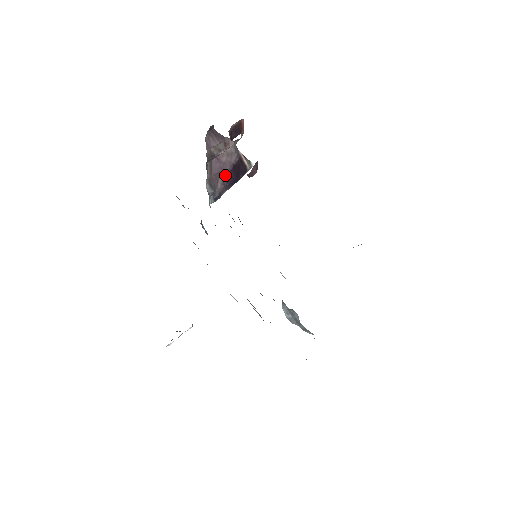
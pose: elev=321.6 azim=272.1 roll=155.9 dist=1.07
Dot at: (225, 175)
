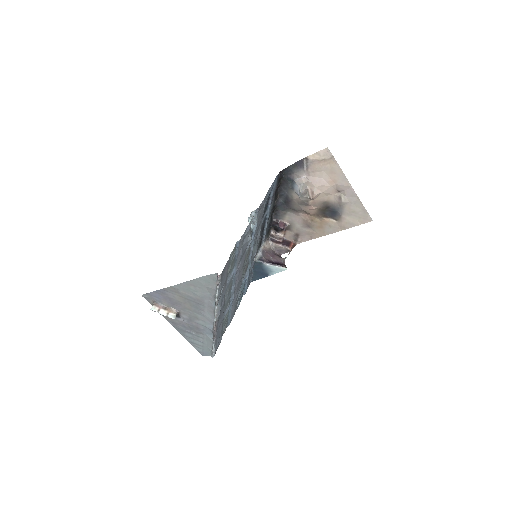
Dot at: (272, 261)
